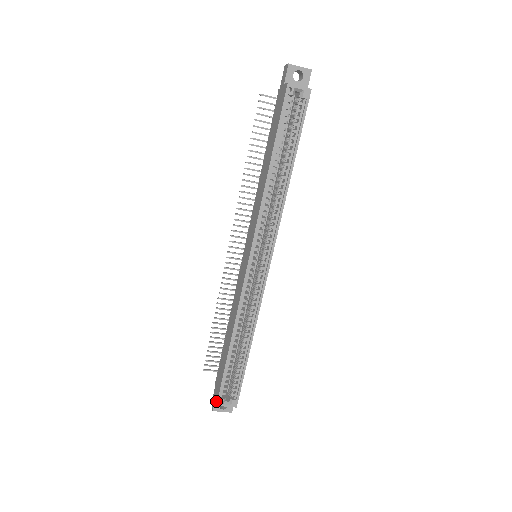
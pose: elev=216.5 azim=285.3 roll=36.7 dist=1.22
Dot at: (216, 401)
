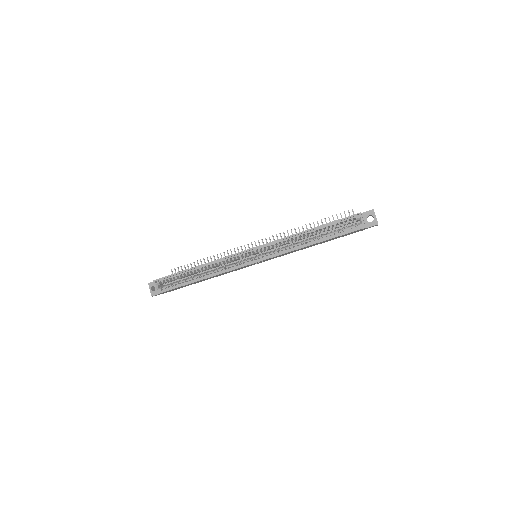
Dot at: (156, 280)
